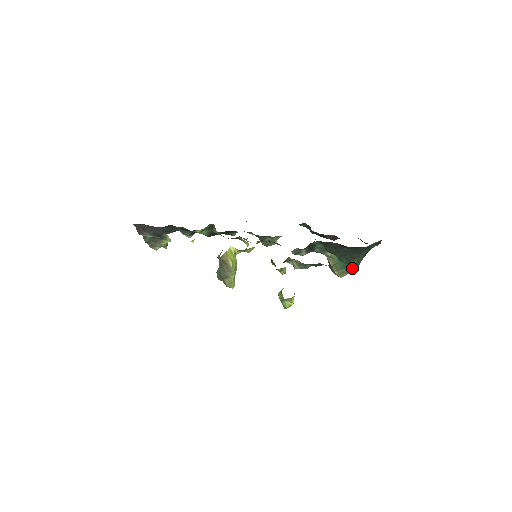
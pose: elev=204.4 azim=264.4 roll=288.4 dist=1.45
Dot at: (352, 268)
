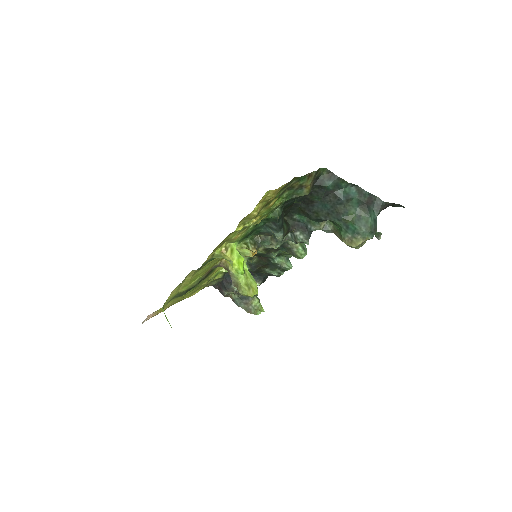
Dot at: (356, 228)
